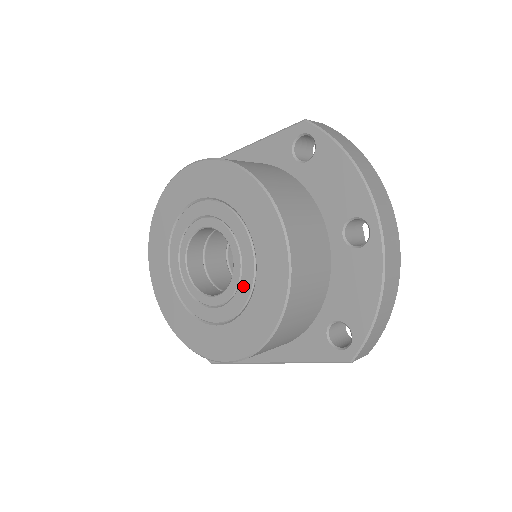
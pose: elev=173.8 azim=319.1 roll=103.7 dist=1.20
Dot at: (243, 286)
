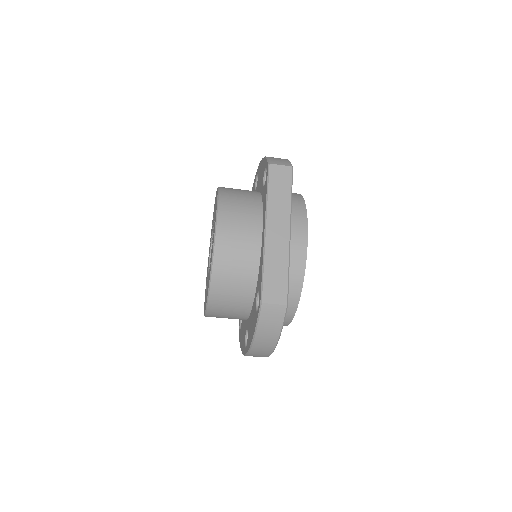
Dot at: occluded
